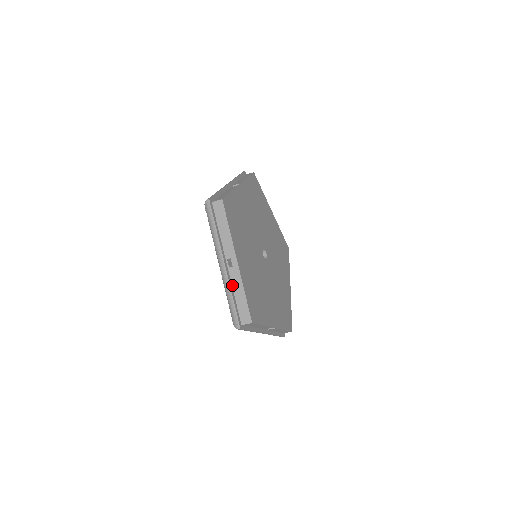
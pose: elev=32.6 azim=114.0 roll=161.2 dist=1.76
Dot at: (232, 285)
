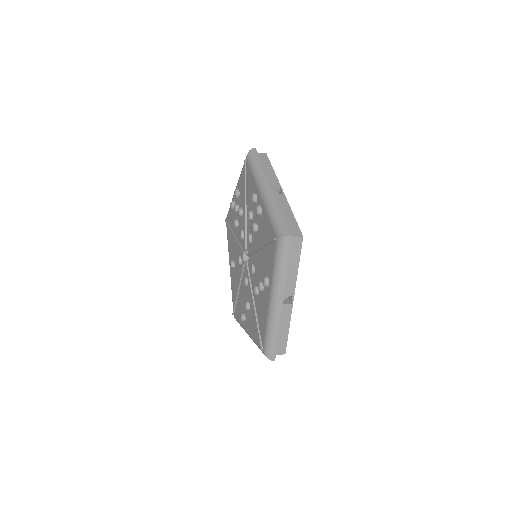
Dot at: (279, 321)
